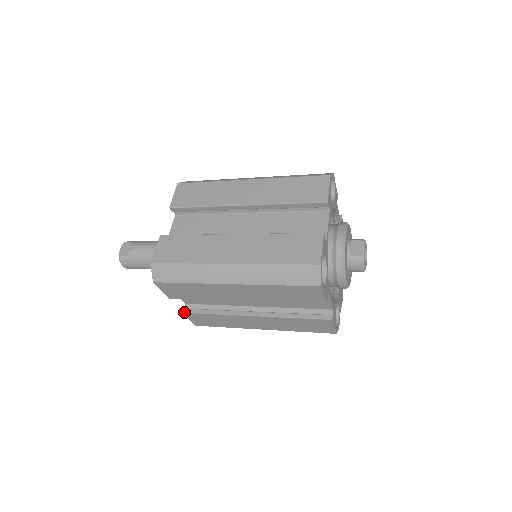
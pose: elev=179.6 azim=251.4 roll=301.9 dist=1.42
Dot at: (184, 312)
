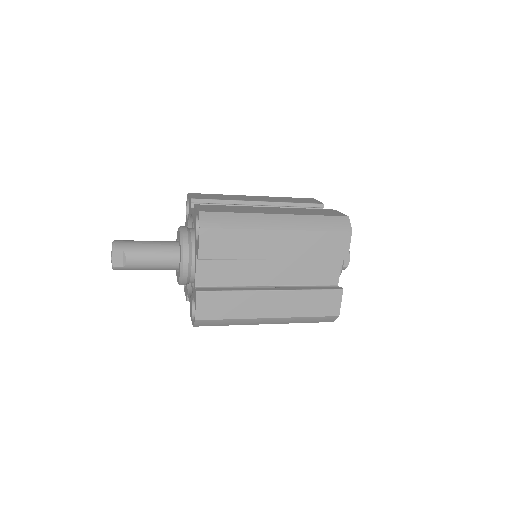
Dot at: occluded
